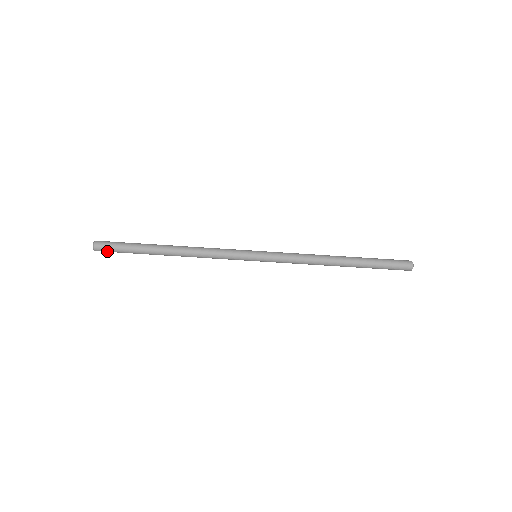
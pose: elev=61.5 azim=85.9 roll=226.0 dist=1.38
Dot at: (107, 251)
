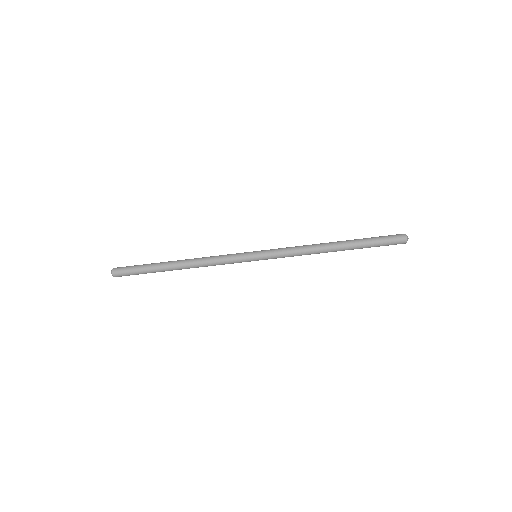
Dot at: occluded
